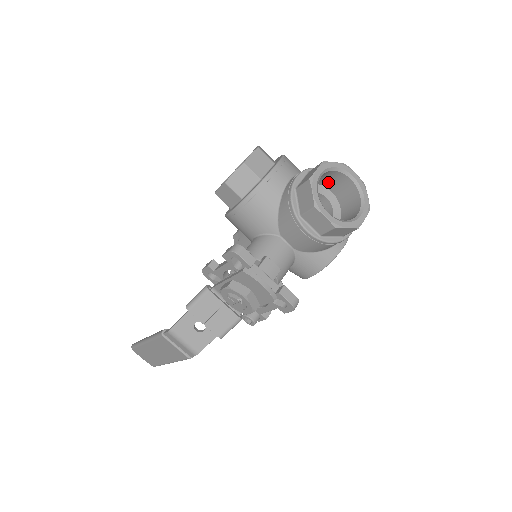
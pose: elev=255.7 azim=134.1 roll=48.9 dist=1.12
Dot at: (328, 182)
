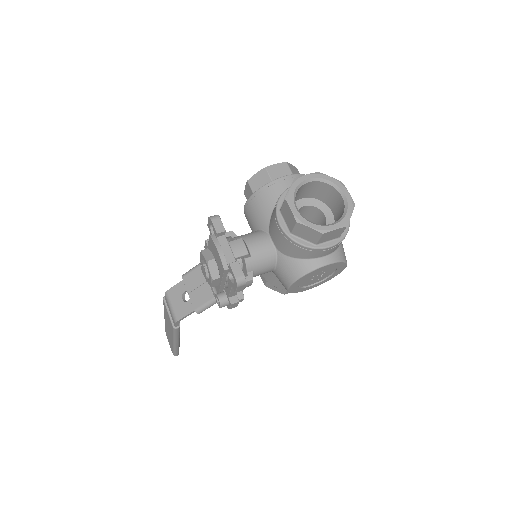
Dot at: (328, 200)
